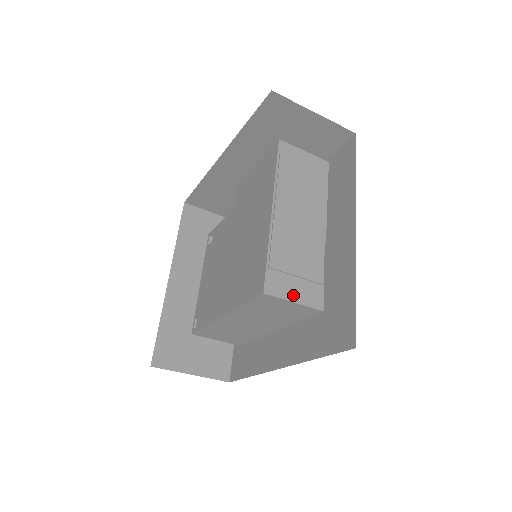
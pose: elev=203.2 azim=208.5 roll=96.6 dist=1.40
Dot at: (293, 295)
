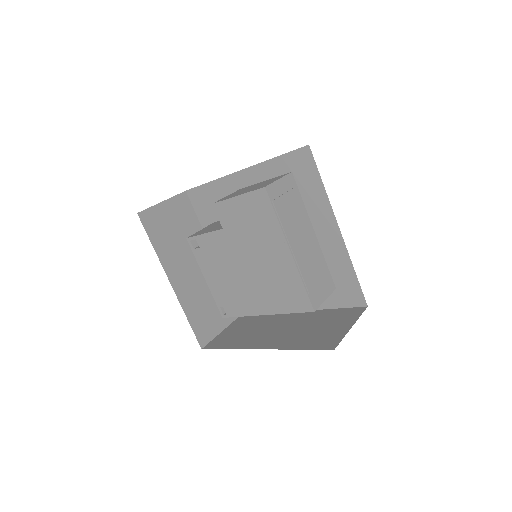
Dot at: (323, 296)
